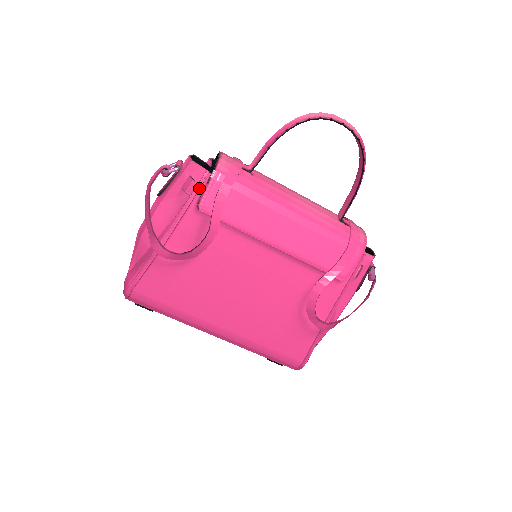
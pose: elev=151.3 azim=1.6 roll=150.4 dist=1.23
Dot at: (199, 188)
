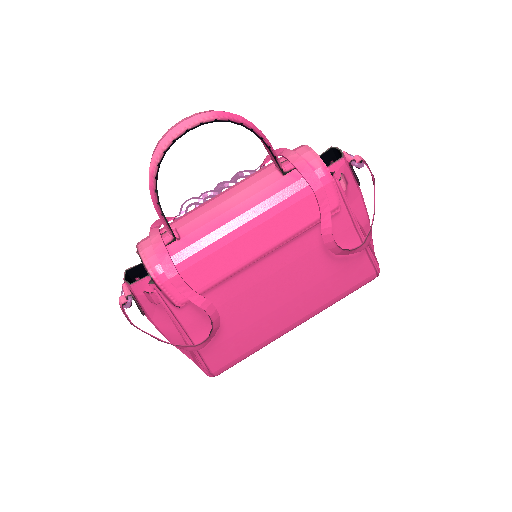
Dot at: (160, 298)
